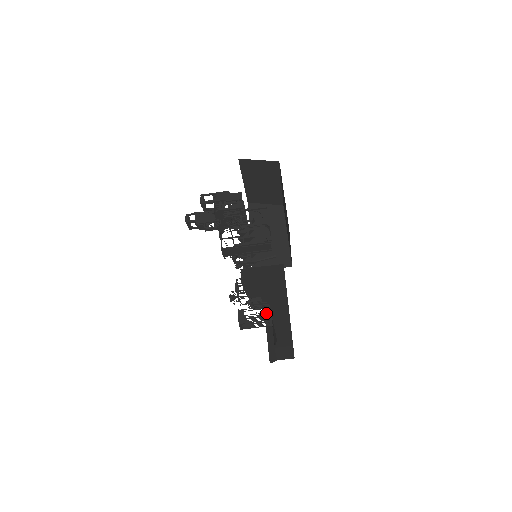
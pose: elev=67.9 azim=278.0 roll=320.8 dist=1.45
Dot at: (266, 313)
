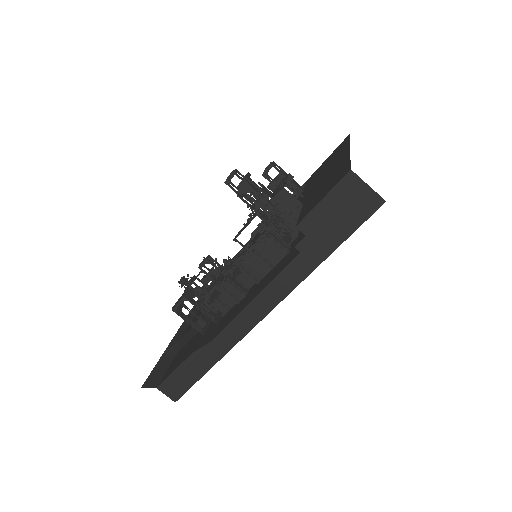
Dot at: (202, 323)
